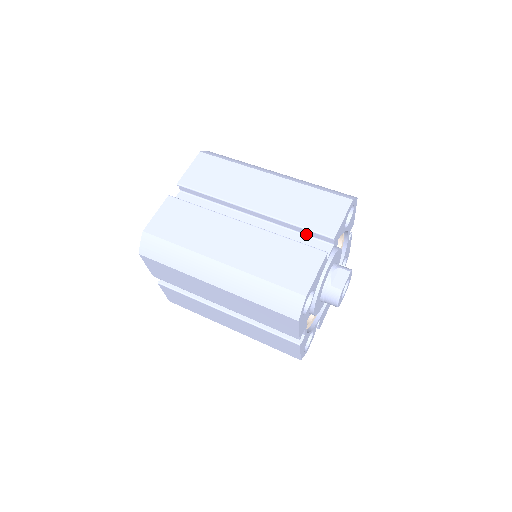
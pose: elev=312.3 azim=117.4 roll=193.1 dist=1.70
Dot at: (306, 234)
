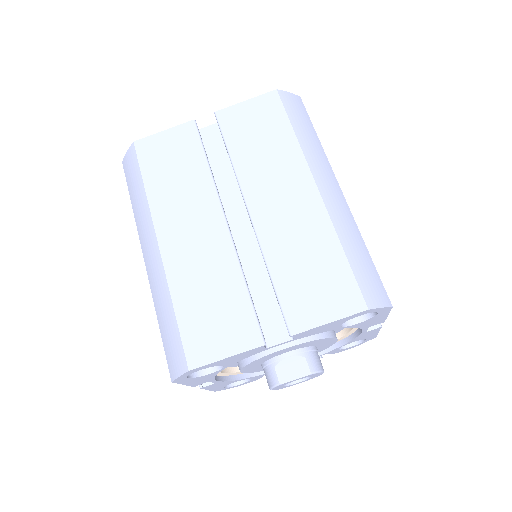
Dot at: occluded
